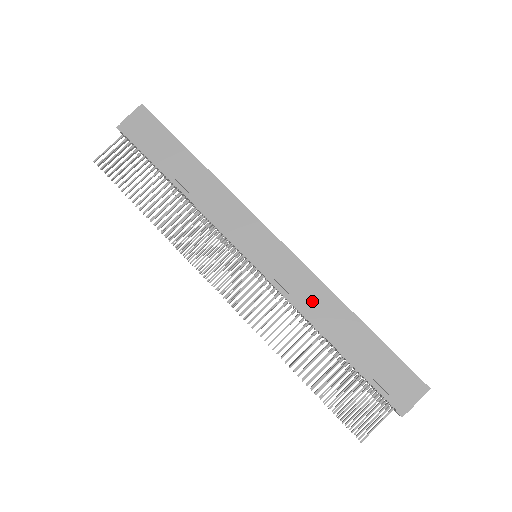
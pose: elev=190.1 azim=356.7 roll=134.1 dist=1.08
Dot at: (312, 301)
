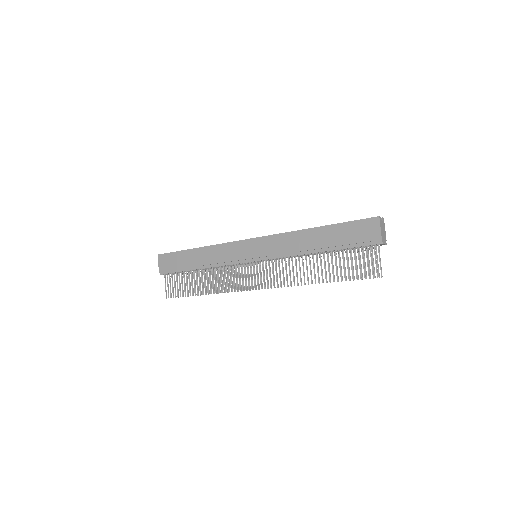
Dot at: (292, 245)
